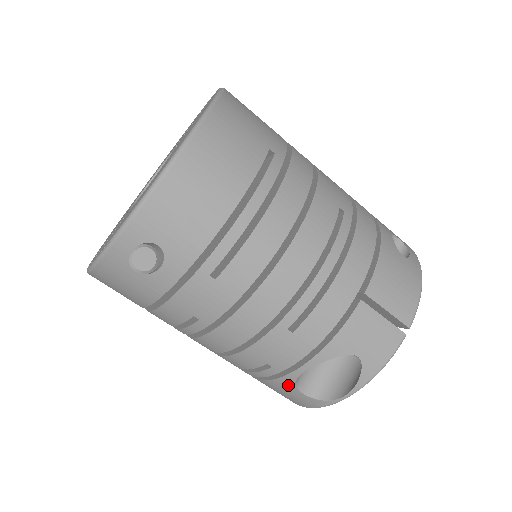
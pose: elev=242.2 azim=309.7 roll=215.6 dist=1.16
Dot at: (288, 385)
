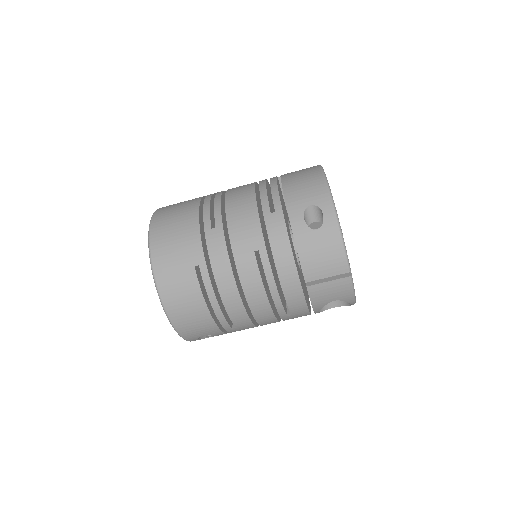
Dot at: occluded
